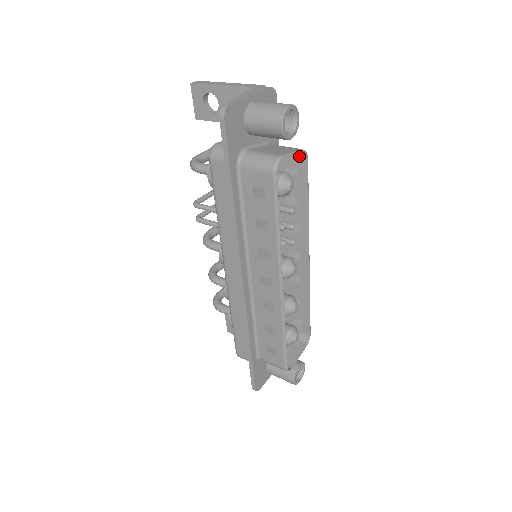
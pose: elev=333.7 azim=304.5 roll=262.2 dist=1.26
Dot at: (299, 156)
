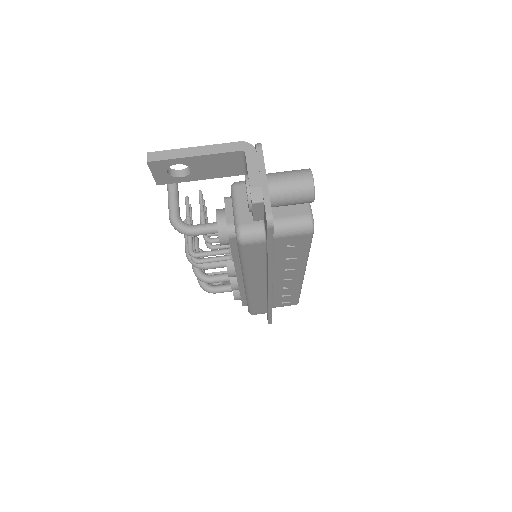
Dot at: occluded
